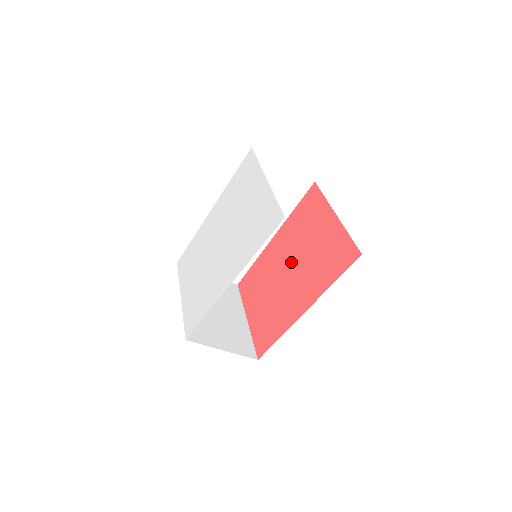
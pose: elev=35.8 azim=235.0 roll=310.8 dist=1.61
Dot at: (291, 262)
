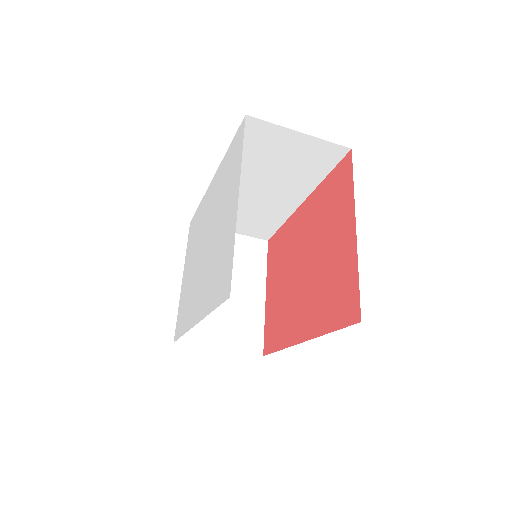
Dot at: (306, 259)
